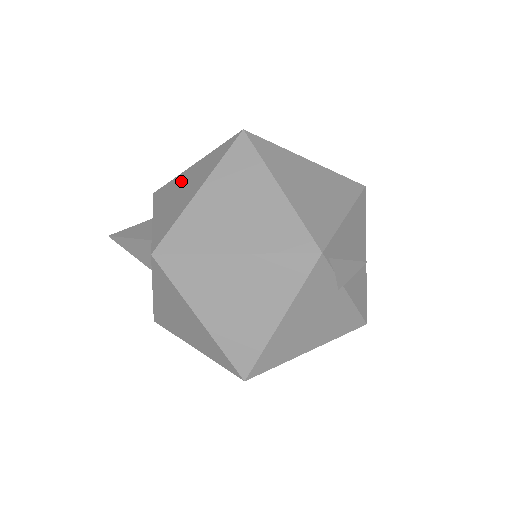
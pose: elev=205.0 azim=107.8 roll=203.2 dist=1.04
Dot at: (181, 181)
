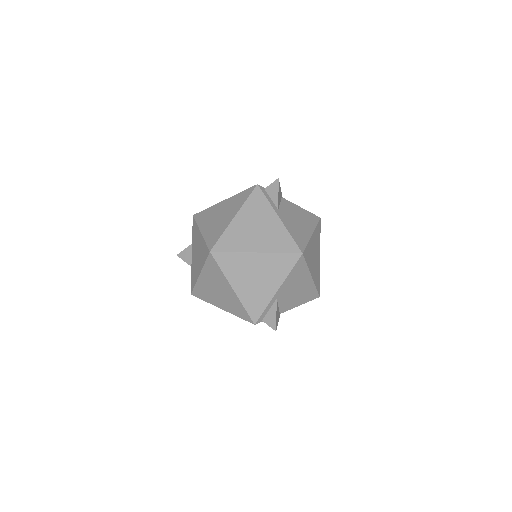
Dot at: (197, 240)
